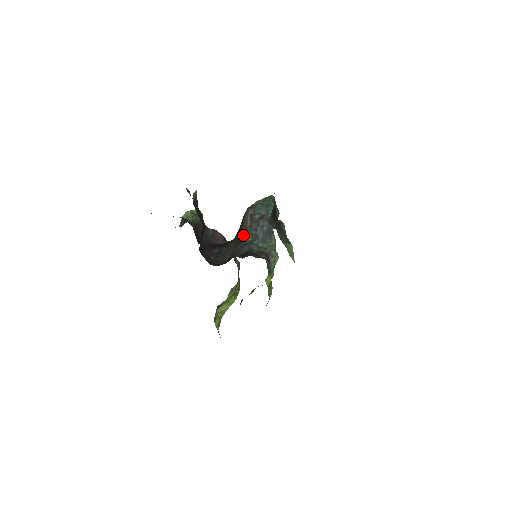
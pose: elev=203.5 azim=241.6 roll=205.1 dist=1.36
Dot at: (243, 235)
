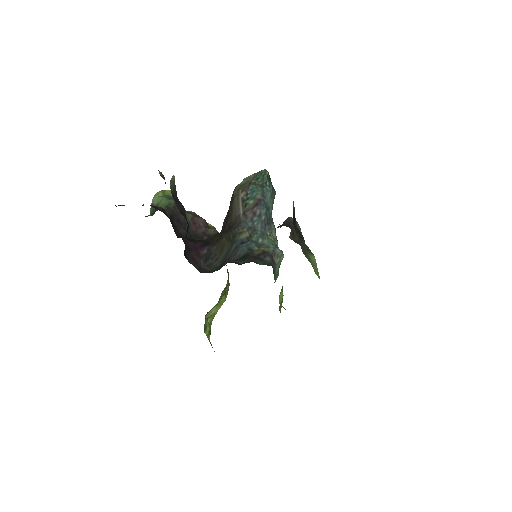
Dot at: (237, 229)
